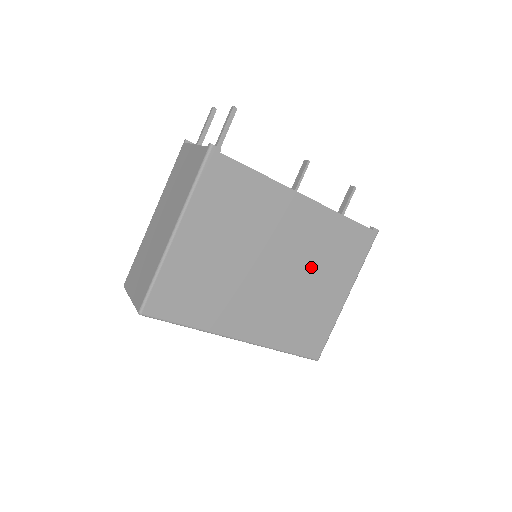
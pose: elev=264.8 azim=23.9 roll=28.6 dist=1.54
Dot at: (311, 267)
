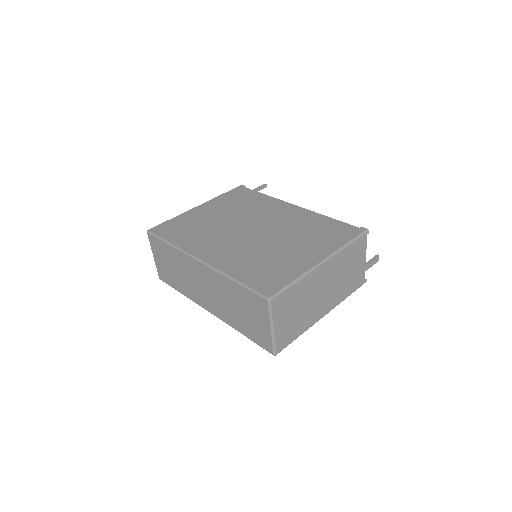
Dot at: (287, 236)
